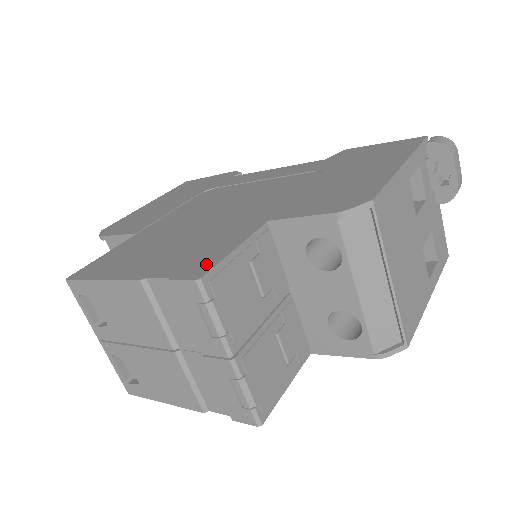
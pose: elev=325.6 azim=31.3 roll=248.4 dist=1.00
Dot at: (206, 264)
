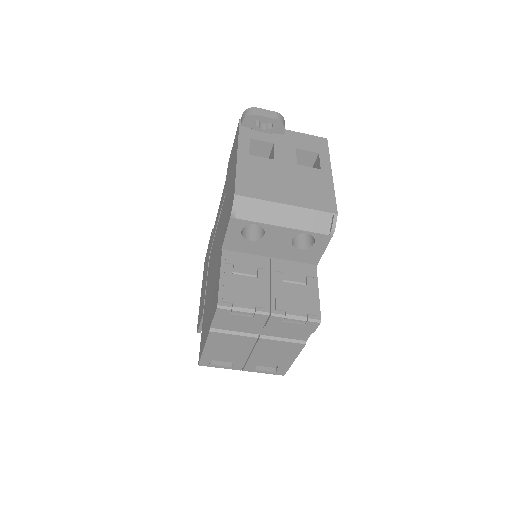
Dot at: (217, 297)
